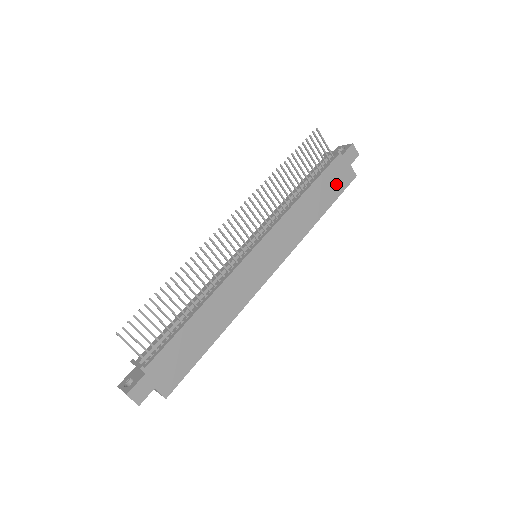
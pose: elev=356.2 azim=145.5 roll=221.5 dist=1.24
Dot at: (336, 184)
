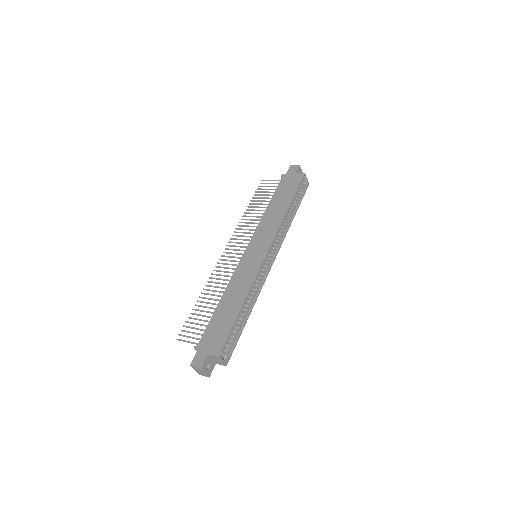
Dot at: (290, 187)
